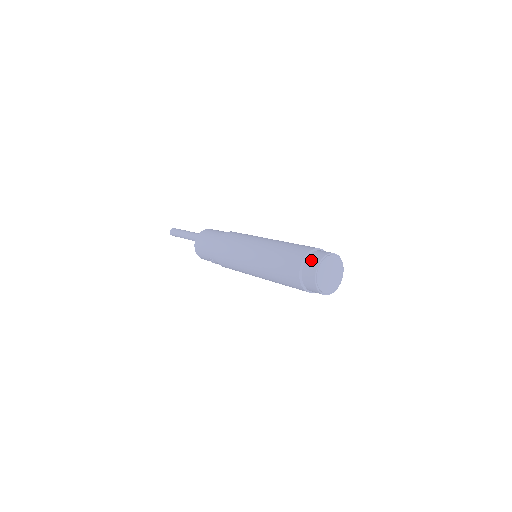
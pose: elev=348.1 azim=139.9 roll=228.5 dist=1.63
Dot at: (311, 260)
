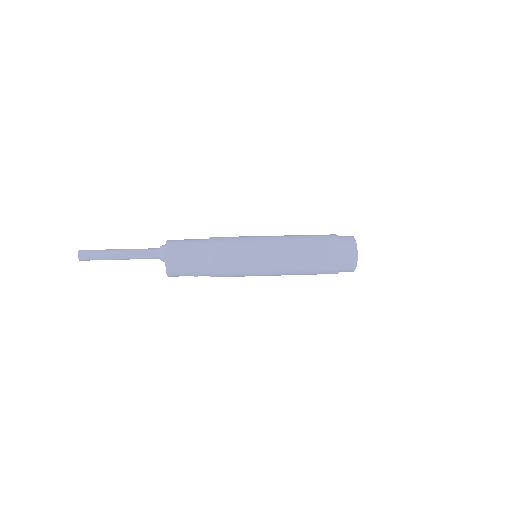
Dot at: (348, 245)
